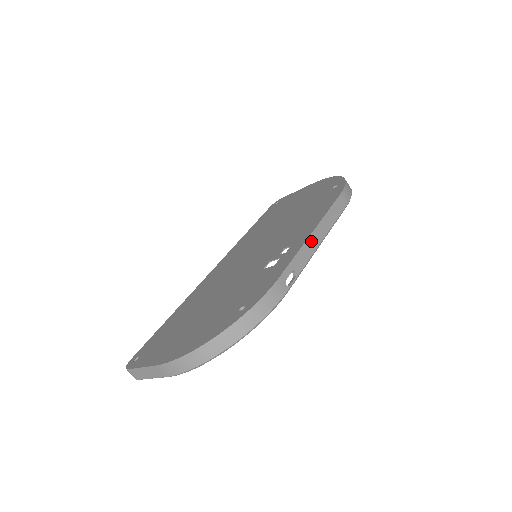
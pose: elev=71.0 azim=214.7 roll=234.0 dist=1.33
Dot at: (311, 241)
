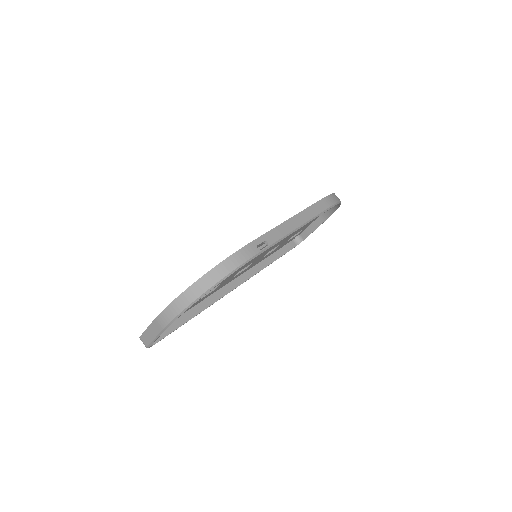
Dot at: (287, 225)
